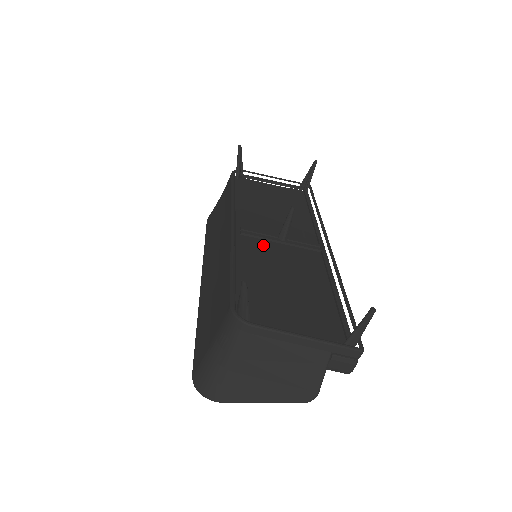
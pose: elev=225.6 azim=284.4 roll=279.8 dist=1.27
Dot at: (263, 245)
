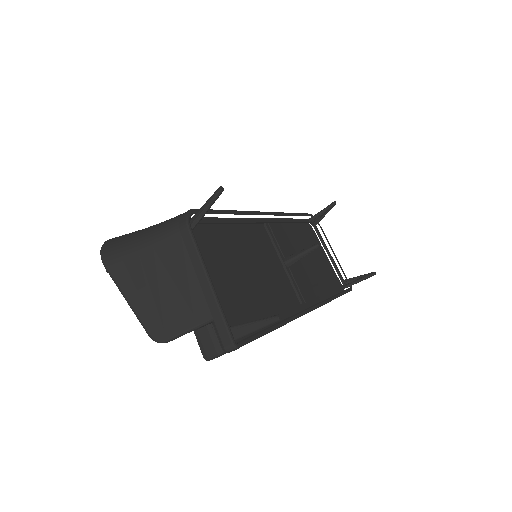
Dot at: (269, 248)
